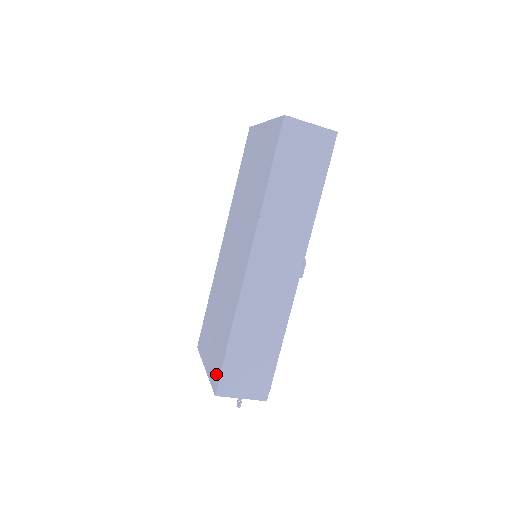
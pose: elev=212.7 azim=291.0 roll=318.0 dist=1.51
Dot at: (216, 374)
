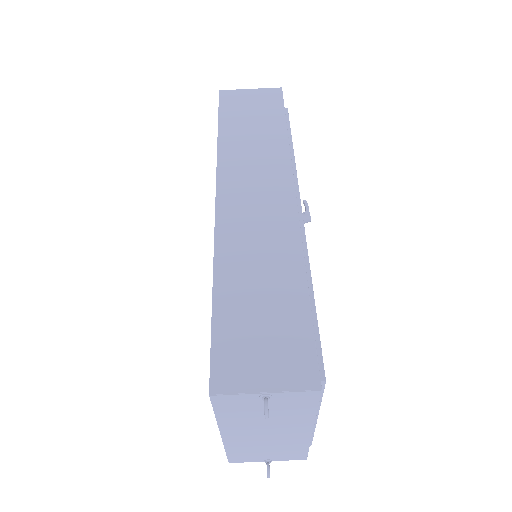
Dot at: occluded
